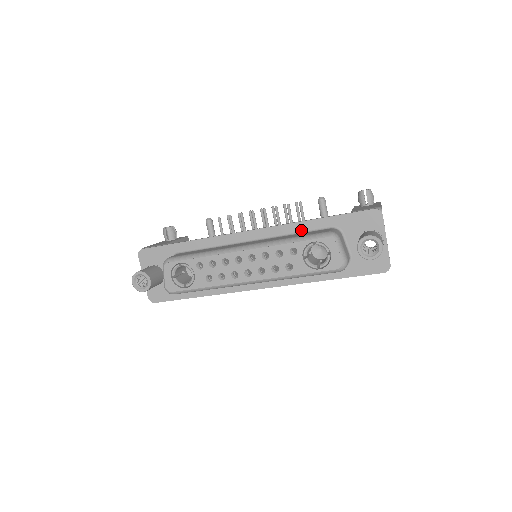
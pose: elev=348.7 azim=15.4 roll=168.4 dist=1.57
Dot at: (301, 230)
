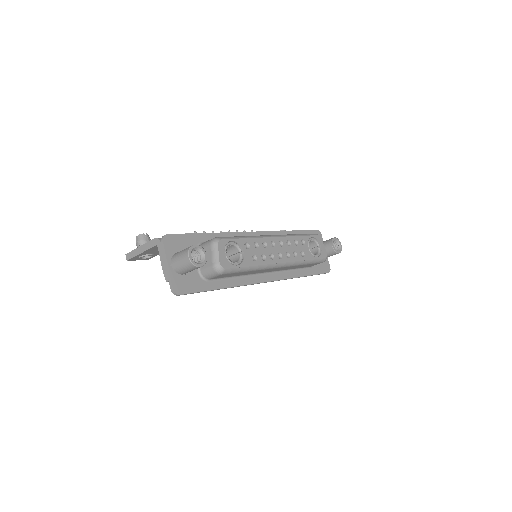
Dot at: occluded
